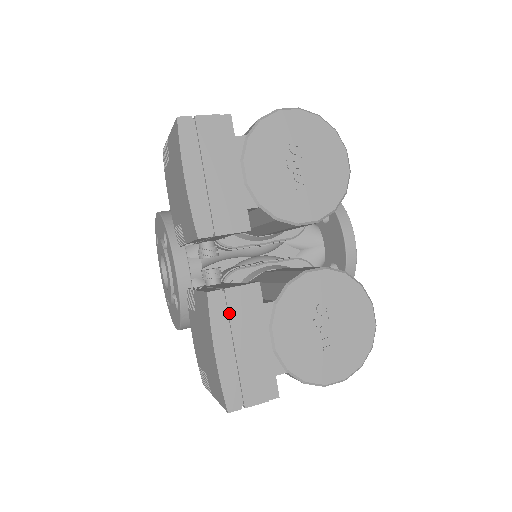
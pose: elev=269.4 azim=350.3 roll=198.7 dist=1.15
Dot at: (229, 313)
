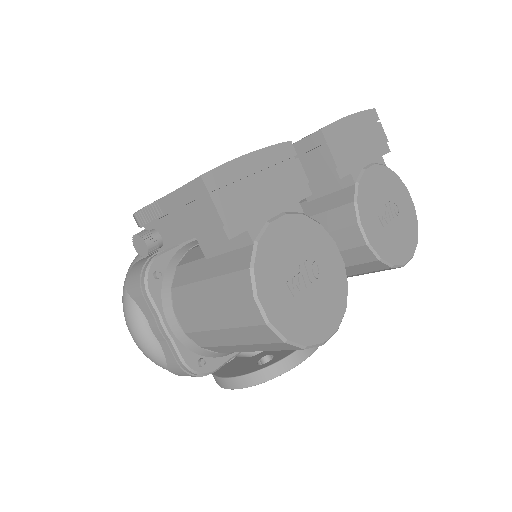
Dot at: (283, 165)
